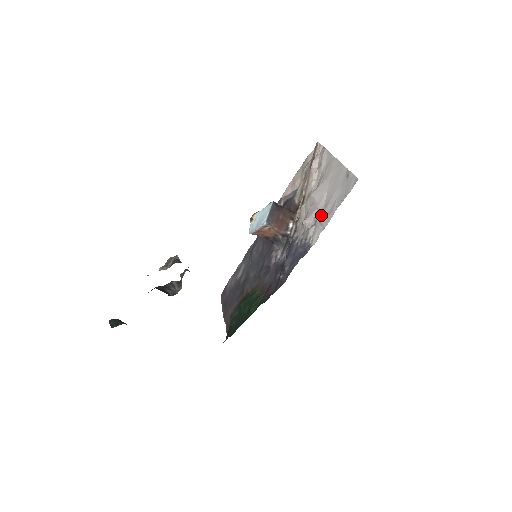
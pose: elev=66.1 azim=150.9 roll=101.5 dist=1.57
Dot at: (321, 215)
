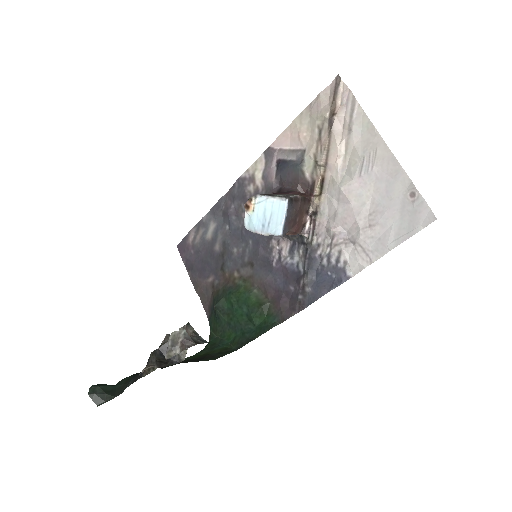
Dot at: (364, 238)
